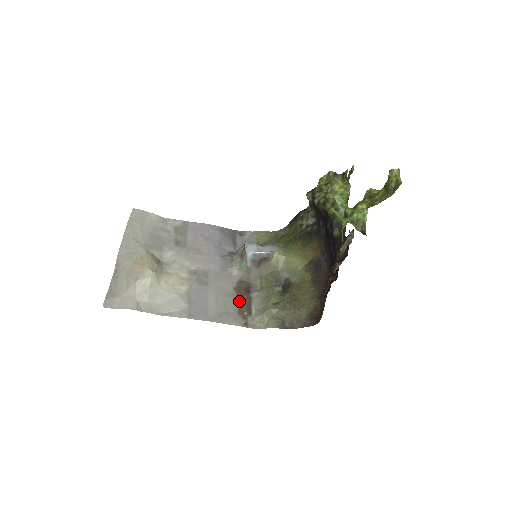
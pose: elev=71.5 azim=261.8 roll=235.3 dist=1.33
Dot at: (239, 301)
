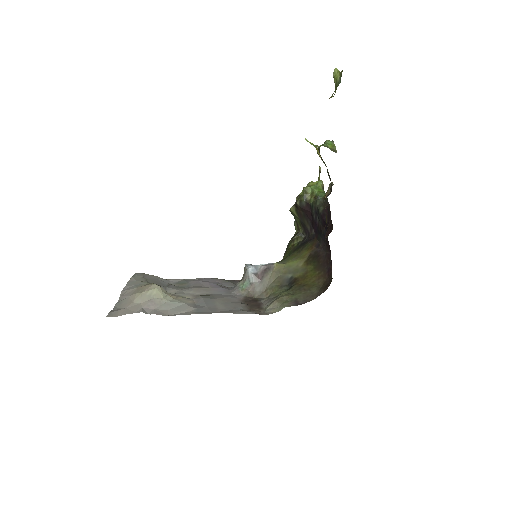
Dot at: (248, 305)
